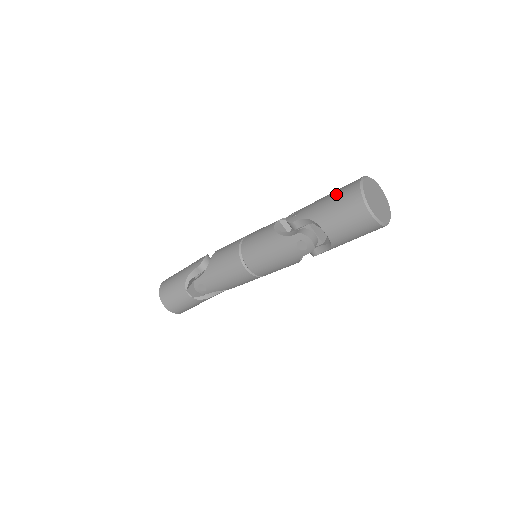
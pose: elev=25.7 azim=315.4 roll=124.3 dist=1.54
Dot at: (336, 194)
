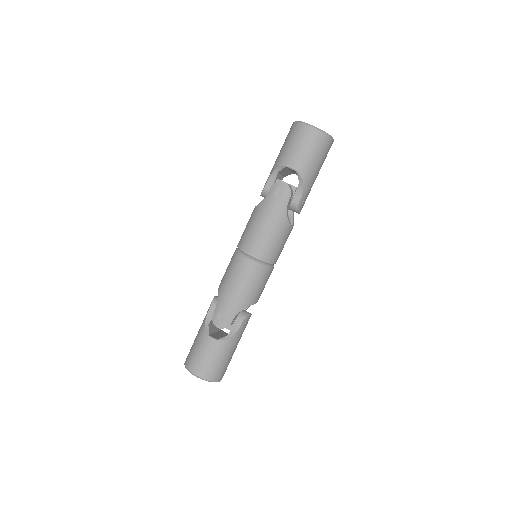
Dot at: (283, 144)
